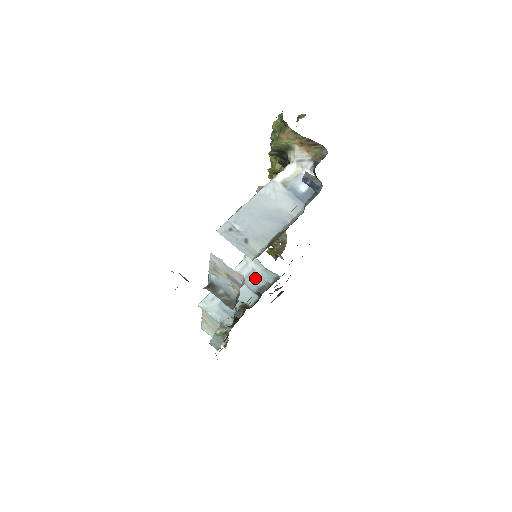
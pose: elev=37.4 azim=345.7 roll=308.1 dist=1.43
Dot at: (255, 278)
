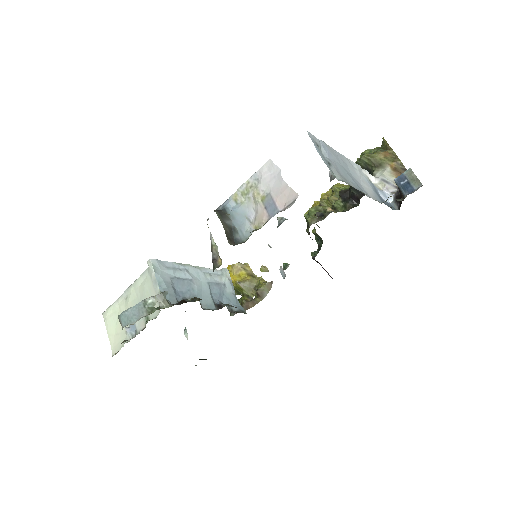
Dot at: (222, 292)
